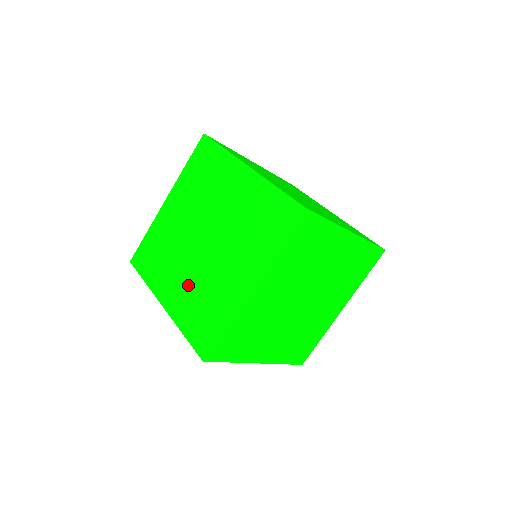
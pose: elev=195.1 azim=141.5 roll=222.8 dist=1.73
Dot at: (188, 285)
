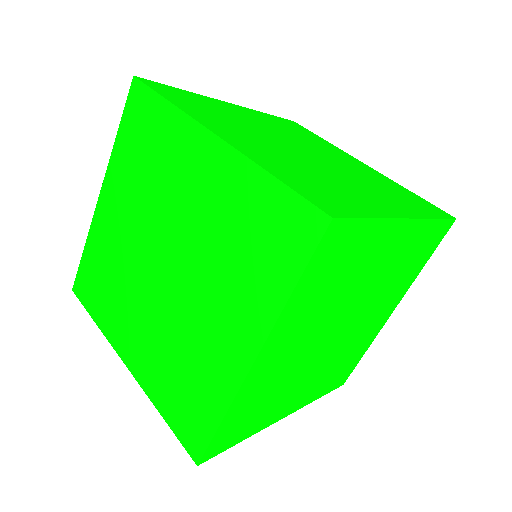
Dot at: (155, 339)
